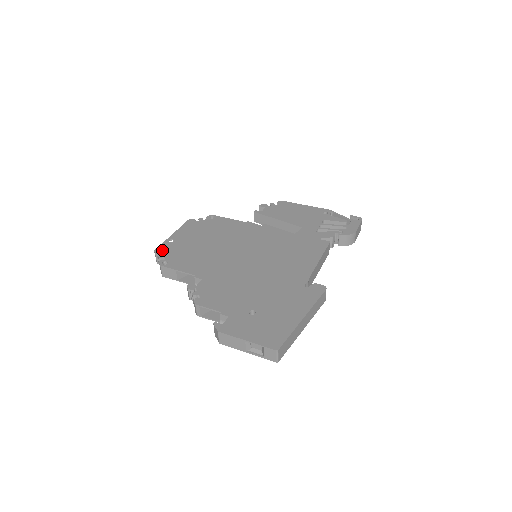
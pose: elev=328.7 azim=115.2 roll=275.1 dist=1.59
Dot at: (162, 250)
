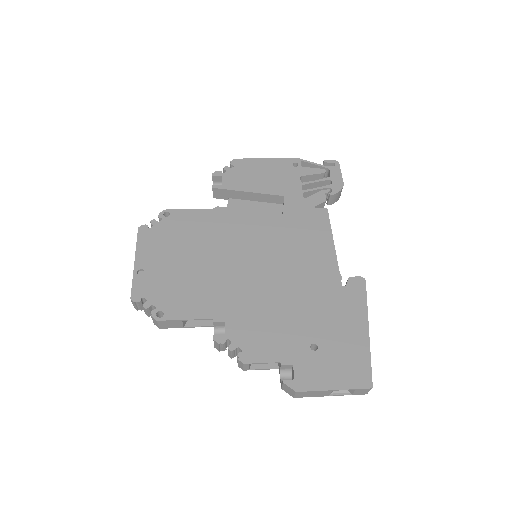
Dot at: (141, 294)
